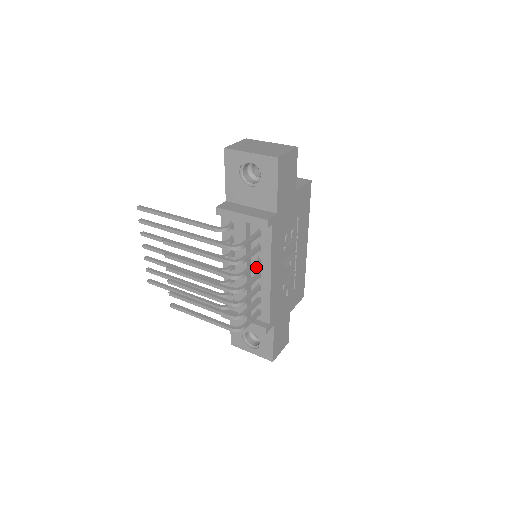
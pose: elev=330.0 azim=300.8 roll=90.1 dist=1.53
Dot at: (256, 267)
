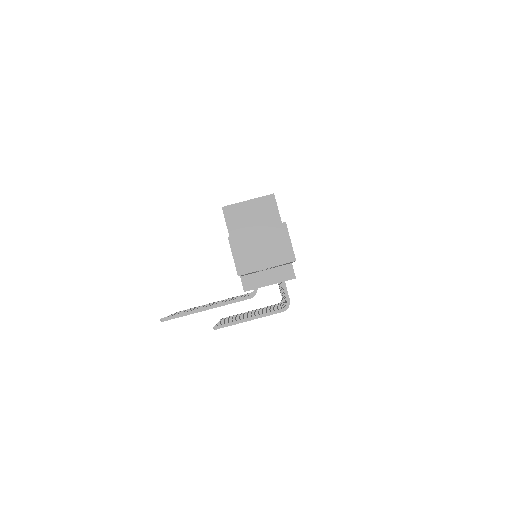
Dot at: occluded
